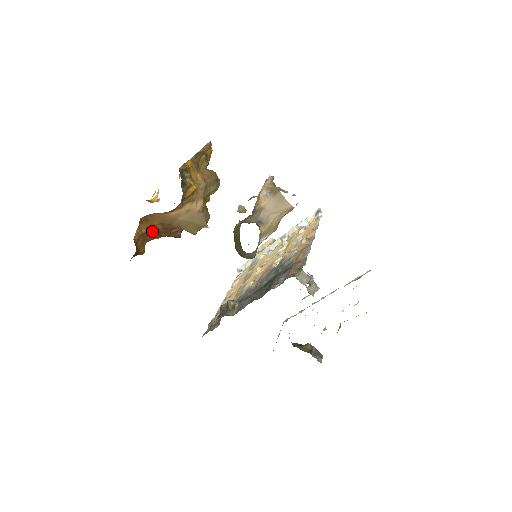
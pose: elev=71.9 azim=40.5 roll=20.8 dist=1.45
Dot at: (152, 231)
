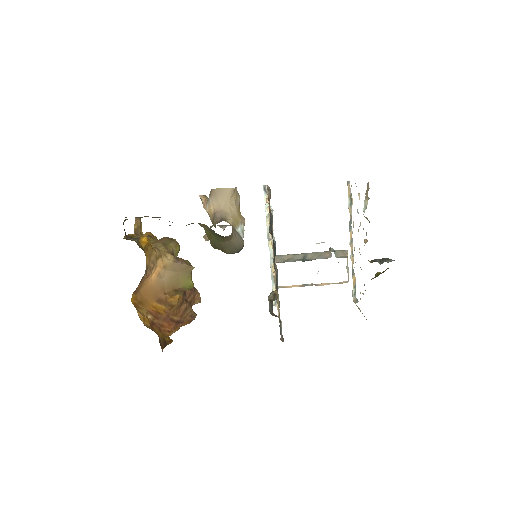
Dot at: (160, 317)
